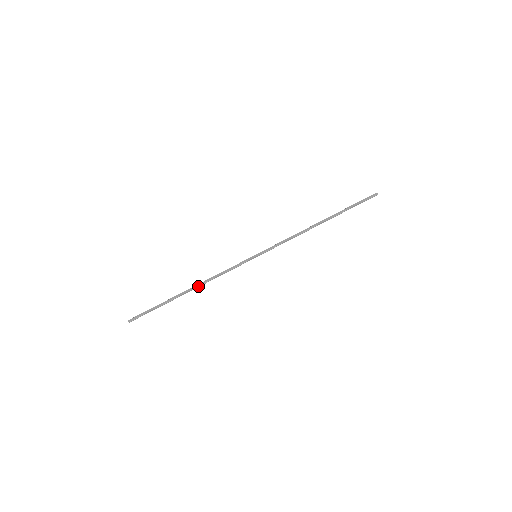
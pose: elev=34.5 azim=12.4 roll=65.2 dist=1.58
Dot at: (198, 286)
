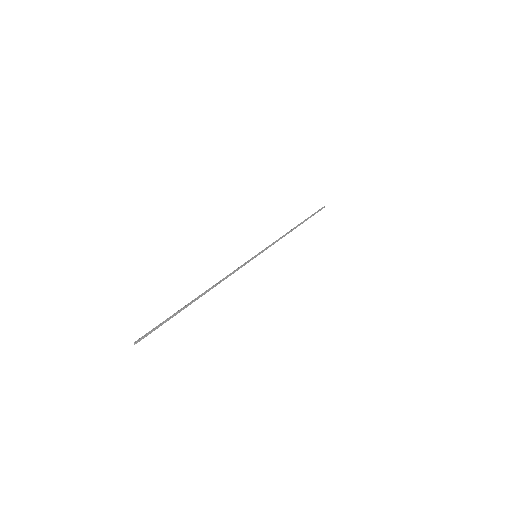
Dot at: (210, 288)
